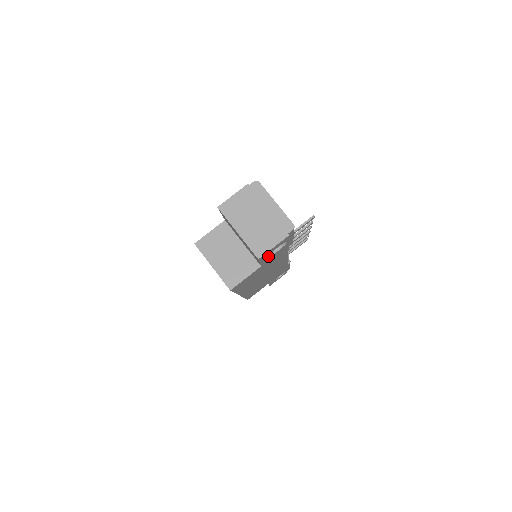
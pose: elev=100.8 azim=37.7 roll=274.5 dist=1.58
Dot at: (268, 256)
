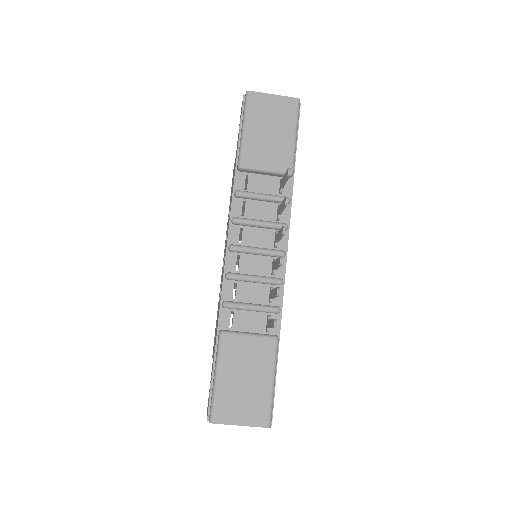
Dot at: occluded
